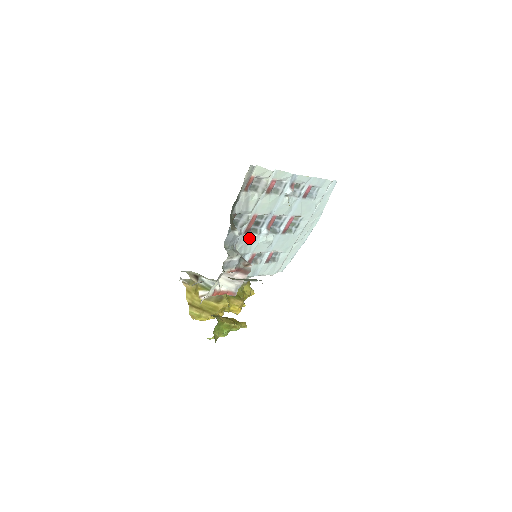
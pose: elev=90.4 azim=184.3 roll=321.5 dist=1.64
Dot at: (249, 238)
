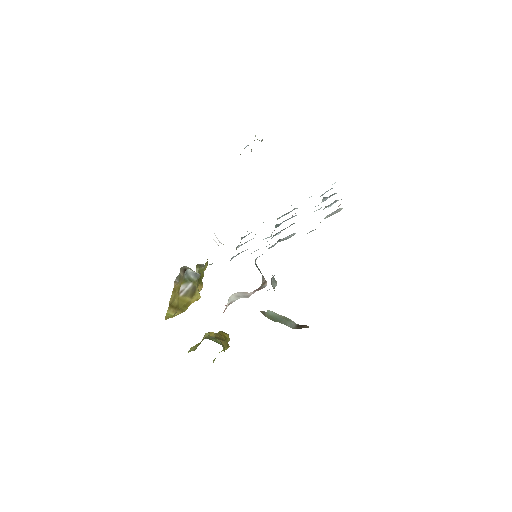
Dot at: occluded
